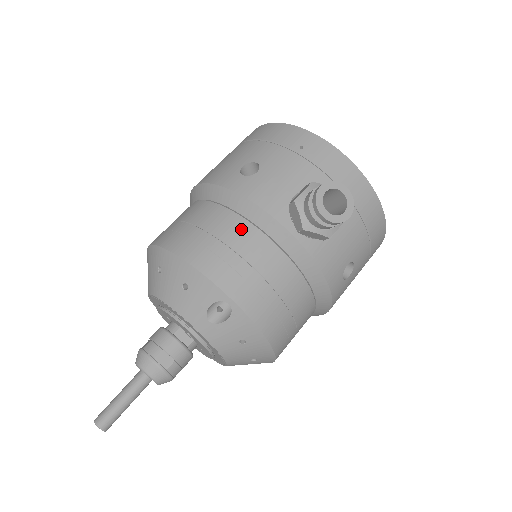
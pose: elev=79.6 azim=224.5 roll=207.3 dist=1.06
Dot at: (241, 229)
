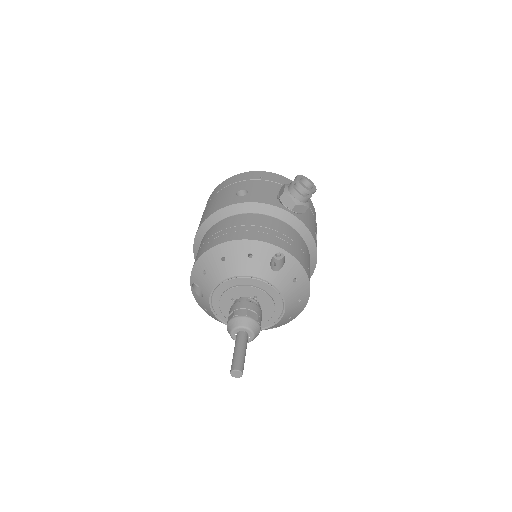
Dot at: (261, 218)
